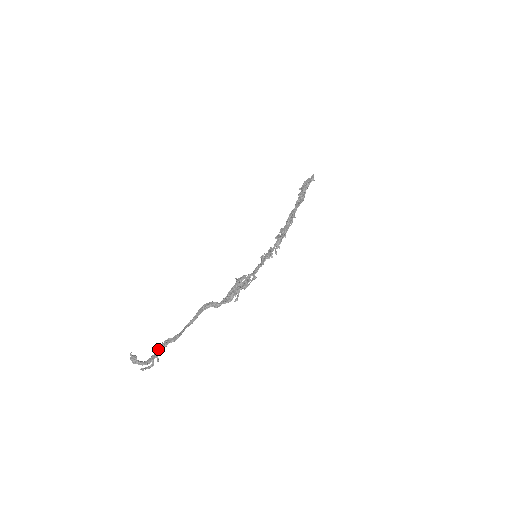
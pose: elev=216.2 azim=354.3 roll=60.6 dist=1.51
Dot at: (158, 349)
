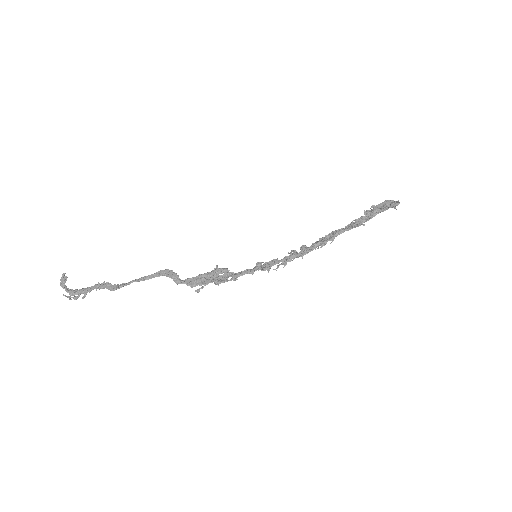
Dot at: (91, 287)
